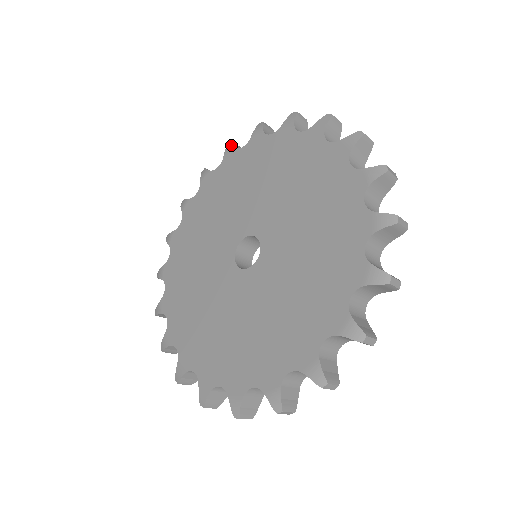
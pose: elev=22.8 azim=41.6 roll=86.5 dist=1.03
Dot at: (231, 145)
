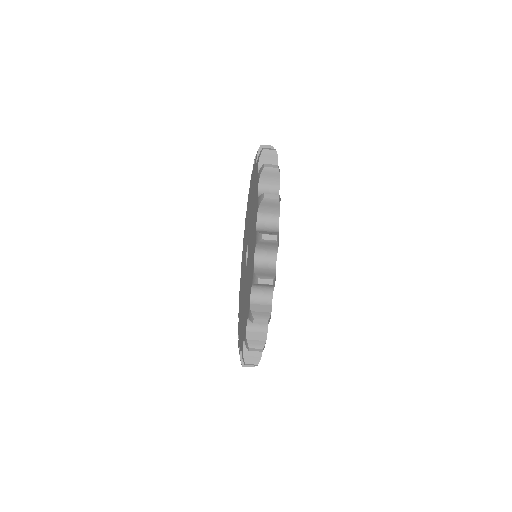
Dot at: (255, 157)
